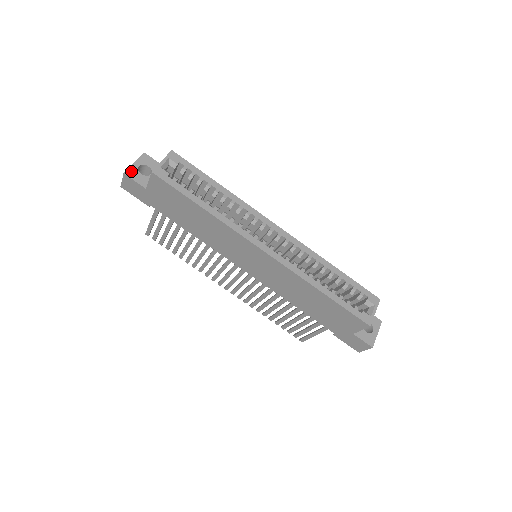
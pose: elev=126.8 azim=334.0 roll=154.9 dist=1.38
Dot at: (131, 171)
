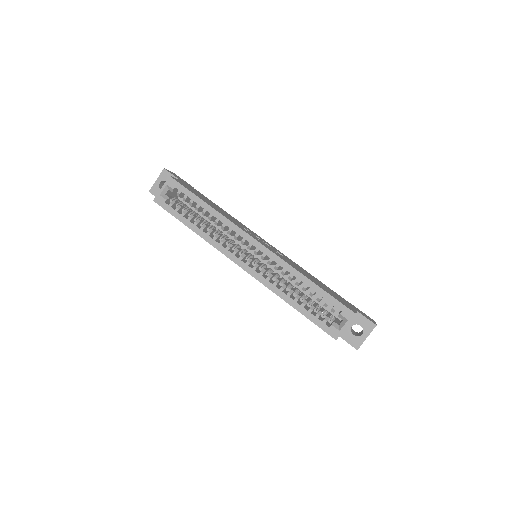
Dot at: (154, 189)
